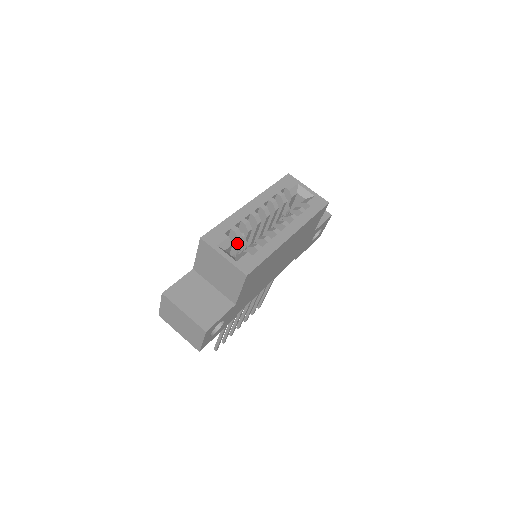
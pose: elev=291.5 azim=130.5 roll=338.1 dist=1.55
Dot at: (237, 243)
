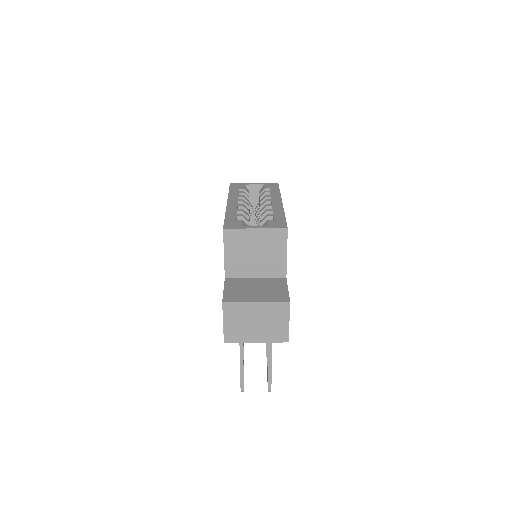
Dot at: occluded
